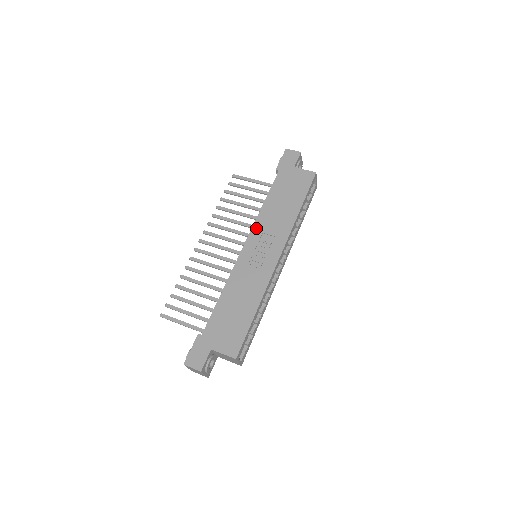
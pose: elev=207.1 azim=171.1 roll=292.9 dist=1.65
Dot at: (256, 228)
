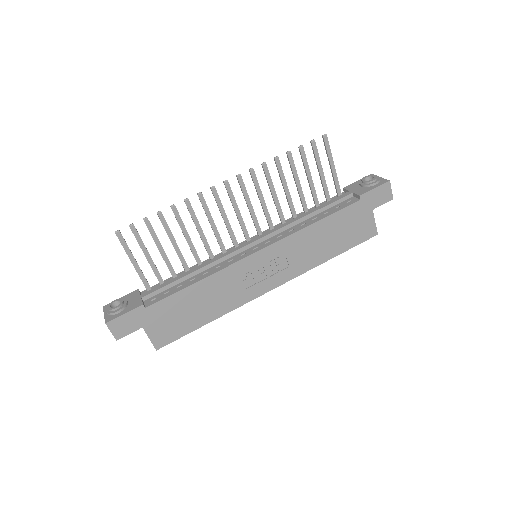
Dot at: (285, 243)
